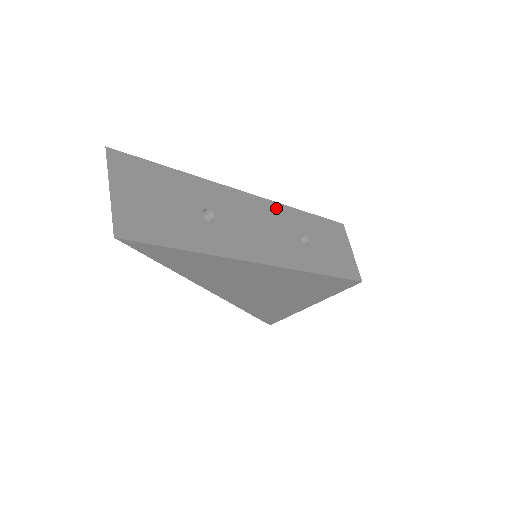
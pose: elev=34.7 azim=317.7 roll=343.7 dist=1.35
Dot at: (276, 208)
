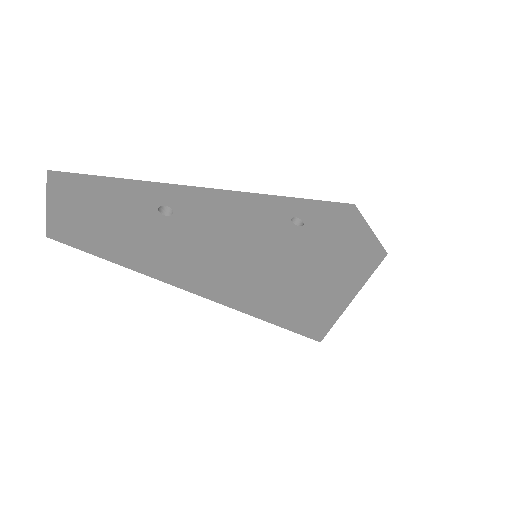
Dot at: (256, 198)
